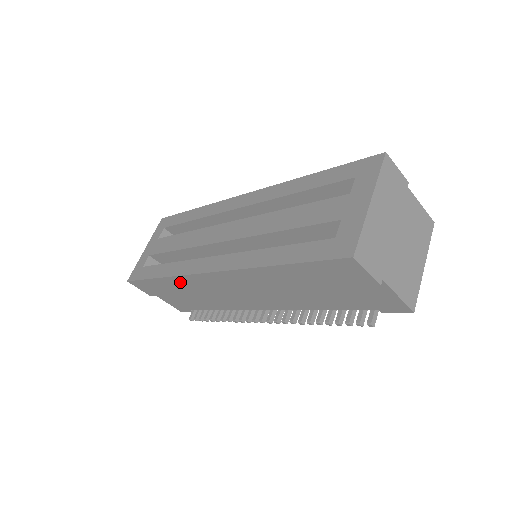
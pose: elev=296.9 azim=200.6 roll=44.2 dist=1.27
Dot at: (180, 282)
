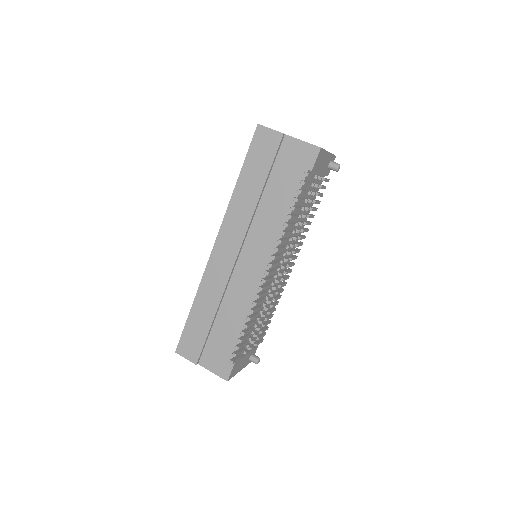
Dot at: (205, 291)
